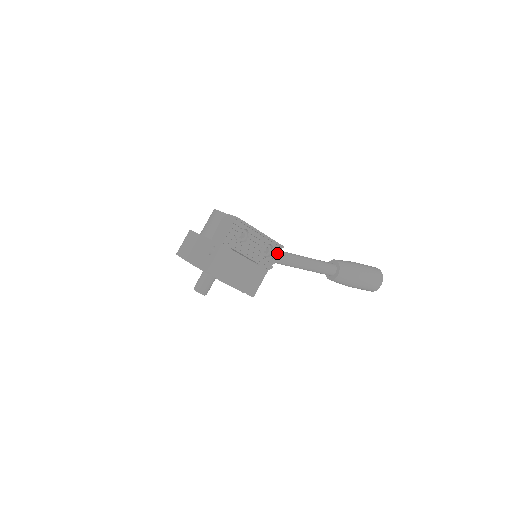
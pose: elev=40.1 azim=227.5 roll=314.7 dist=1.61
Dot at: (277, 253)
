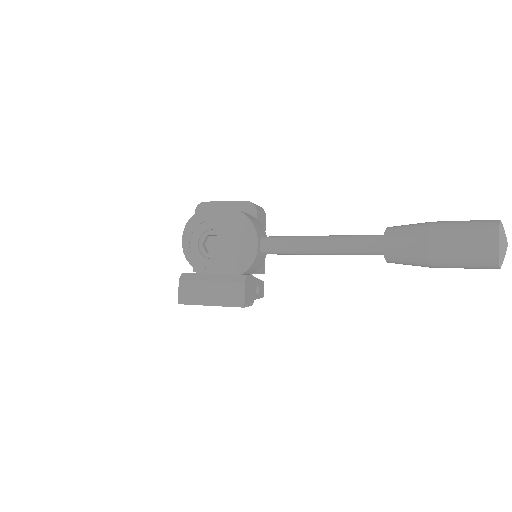
Dot at: occluded
